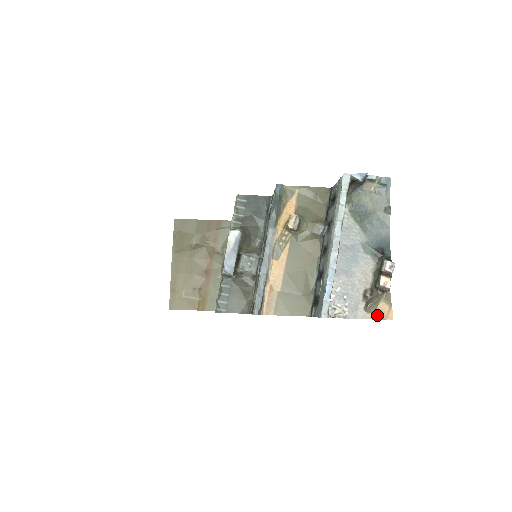
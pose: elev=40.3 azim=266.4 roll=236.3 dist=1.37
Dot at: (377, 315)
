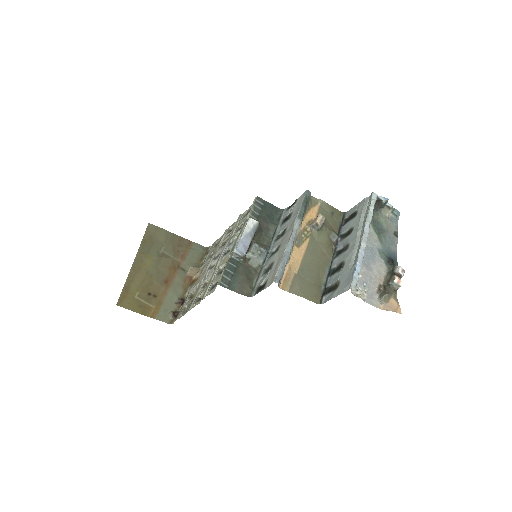
Dot at: (389, 307)
